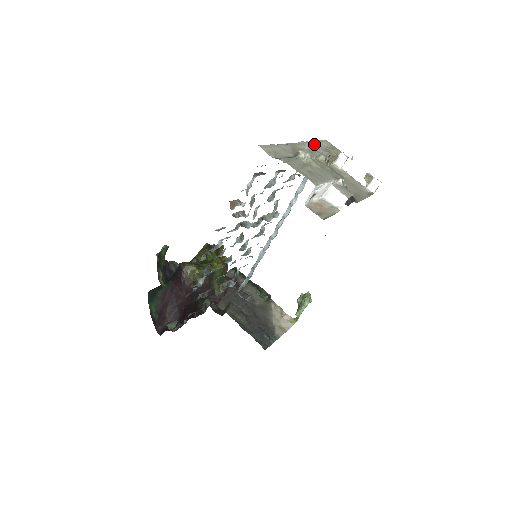
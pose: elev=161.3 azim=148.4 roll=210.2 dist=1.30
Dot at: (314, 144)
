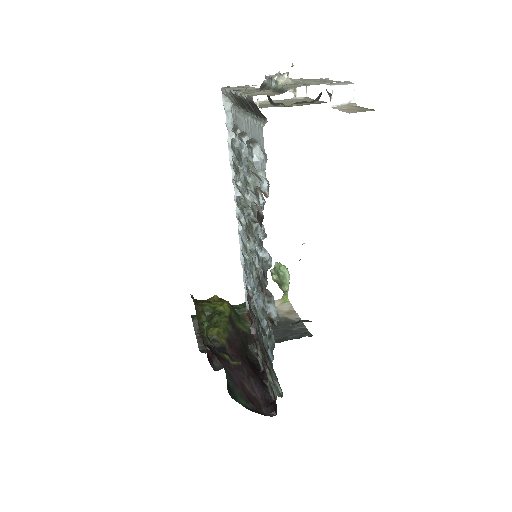
Dot at: occluded
